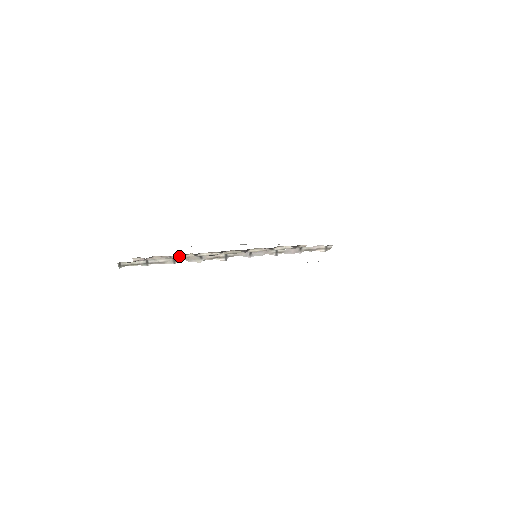
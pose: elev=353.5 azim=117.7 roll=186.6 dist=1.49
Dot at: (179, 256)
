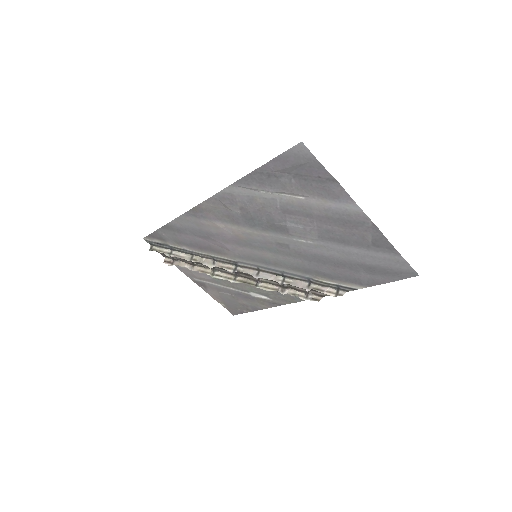
Dot at: (200, 268)
